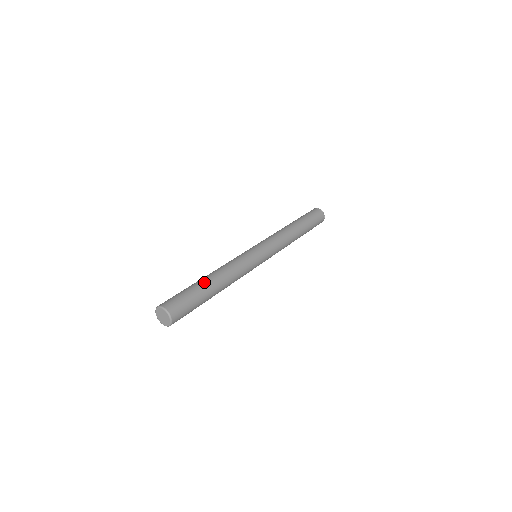
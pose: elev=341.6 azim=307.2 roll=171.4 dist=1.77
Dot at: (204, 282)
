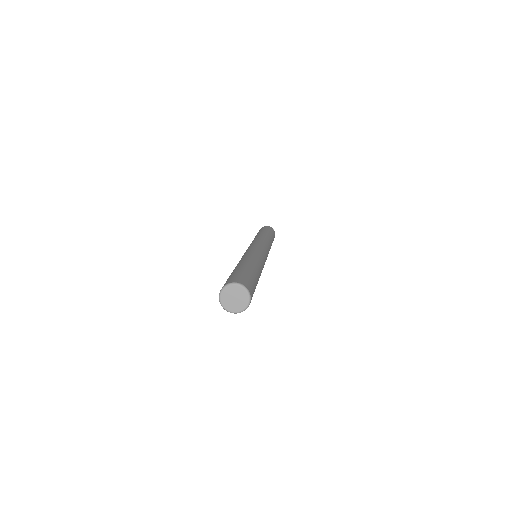
Dot at: (249, 265)
